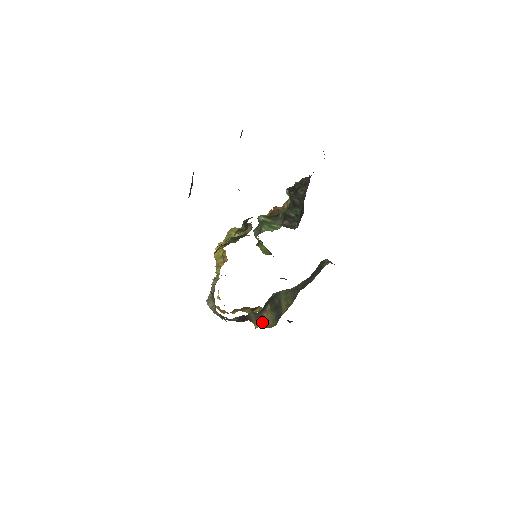
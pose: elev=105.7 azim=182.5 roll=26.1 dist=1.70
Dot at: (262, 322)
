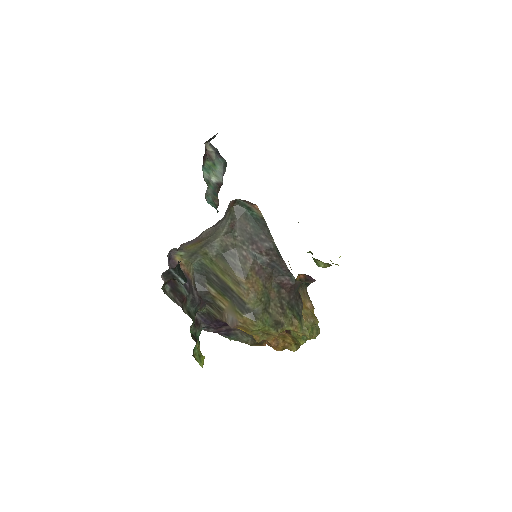
Dot at: (229, 319)
